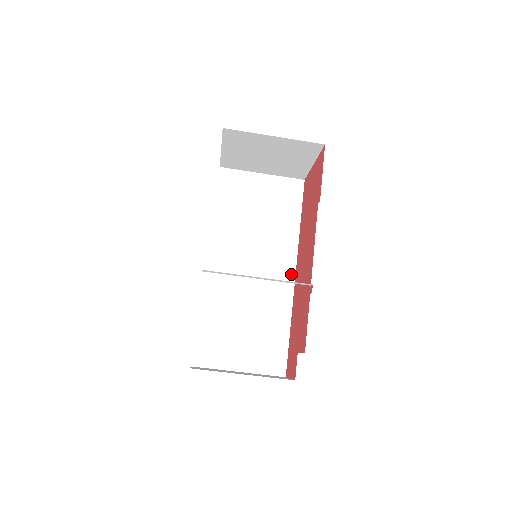
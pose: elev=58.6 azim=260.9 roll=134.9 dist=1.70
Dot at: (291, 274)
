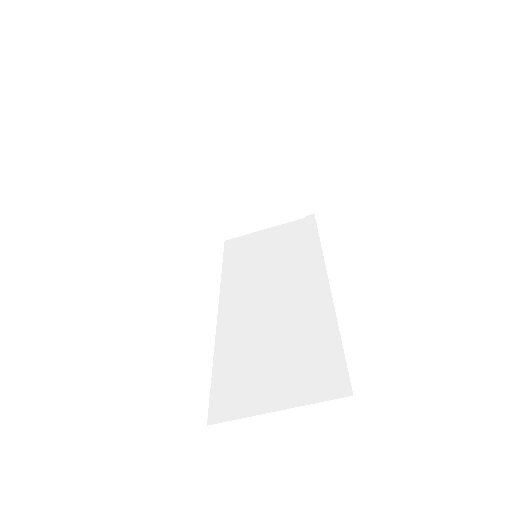
Dot at: (323, 285)
